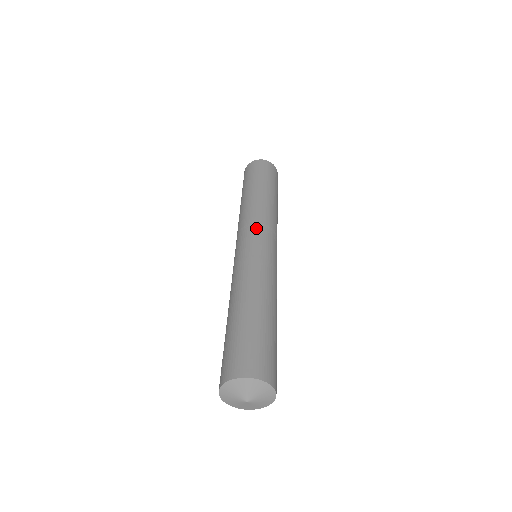
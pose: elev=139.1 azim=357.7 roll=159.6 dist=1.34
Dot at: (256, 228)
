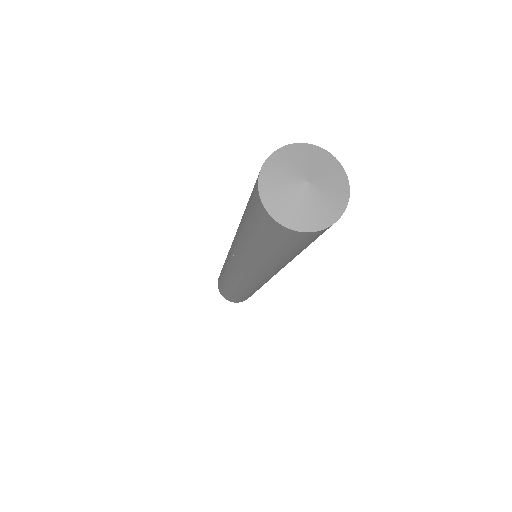
Dot at: occluded
